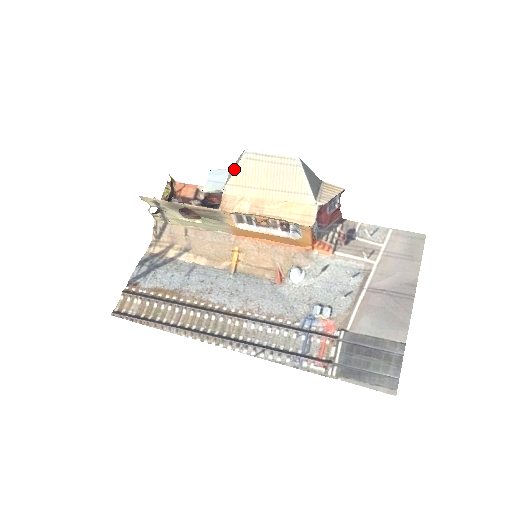
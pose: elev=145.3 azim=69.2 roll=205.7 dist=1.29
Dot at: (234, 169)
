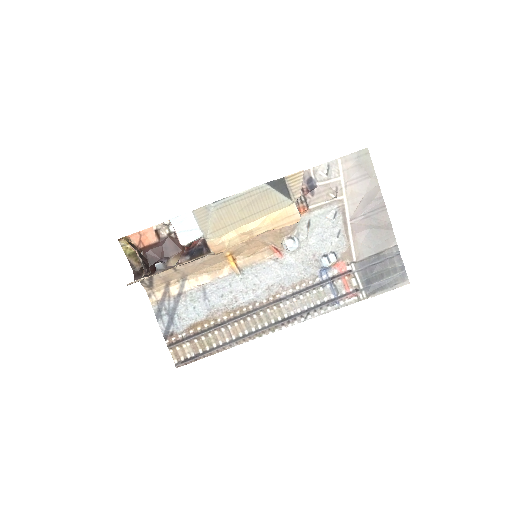
Dot at: (209, 222)
